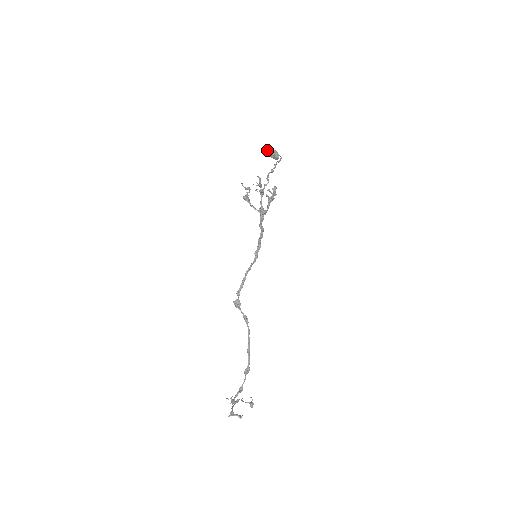
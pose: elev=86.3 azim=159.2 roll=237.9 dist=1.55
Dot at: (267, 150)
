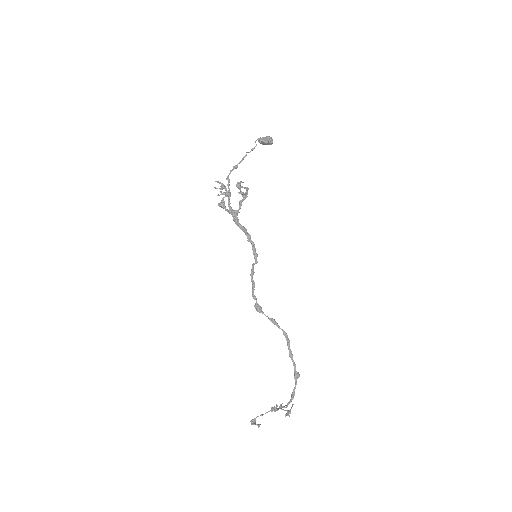
Dot at: (258, 141)
